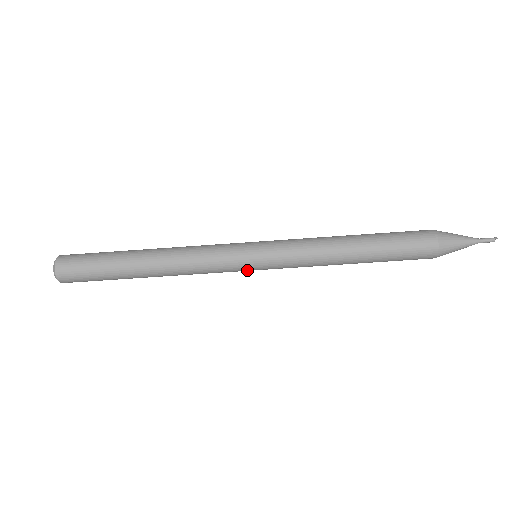
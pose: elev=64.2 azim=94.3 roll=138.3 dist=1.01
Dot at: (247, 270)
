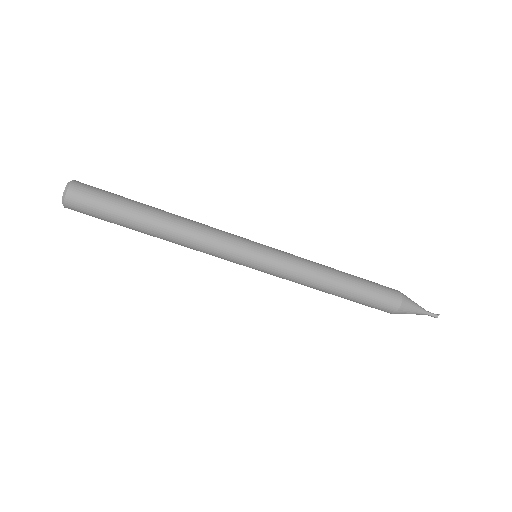
Dot at: (248, 260)
